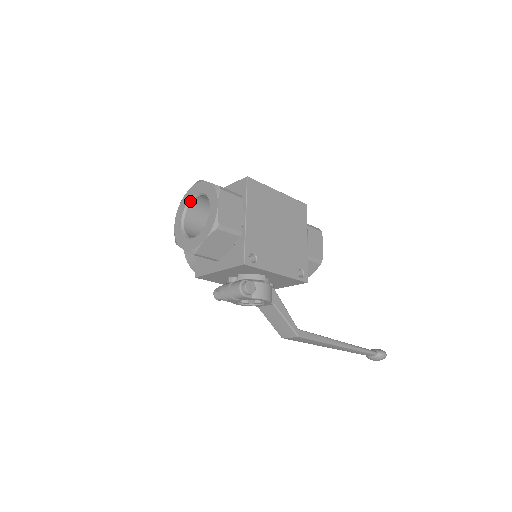
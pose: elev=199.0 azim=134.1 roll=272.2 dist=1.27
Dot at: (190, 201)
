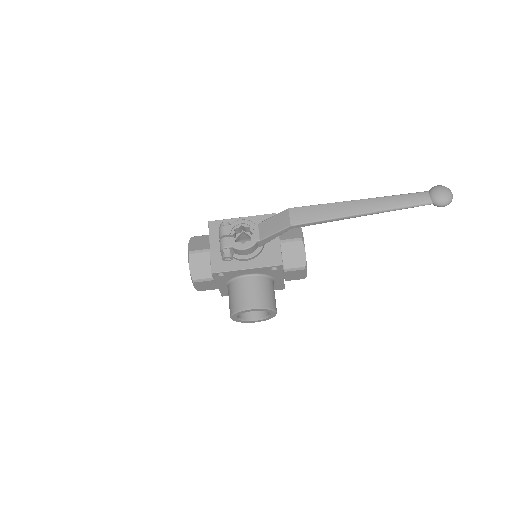
Dot at: occluded
